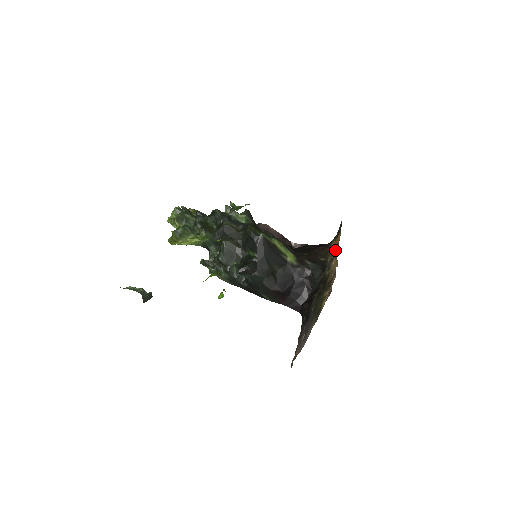
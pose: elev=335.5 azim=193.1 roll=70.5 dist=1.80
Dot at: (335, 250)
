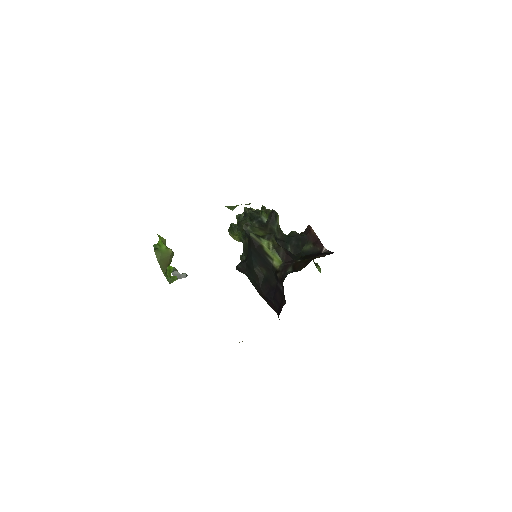
Dot at: occluded
